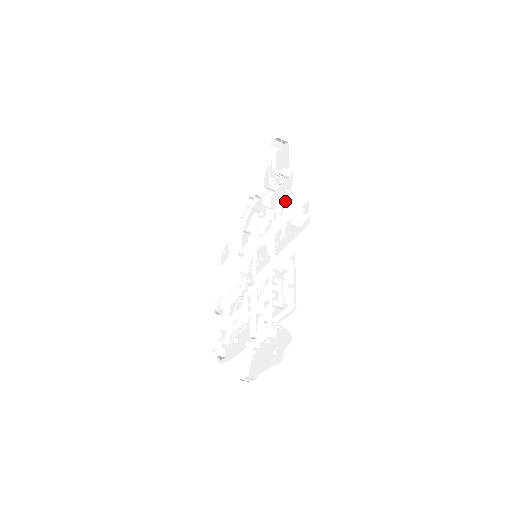
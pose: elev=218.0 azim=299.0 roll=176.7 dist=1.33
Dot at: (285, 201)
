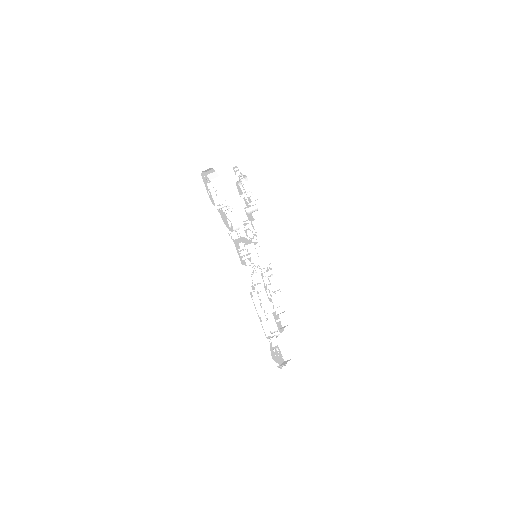
Dot at: occluded
